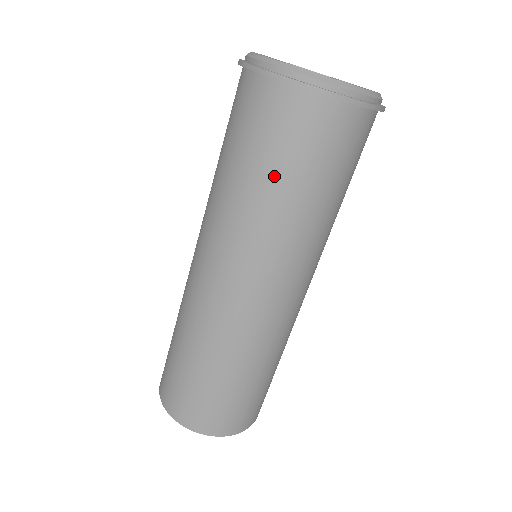
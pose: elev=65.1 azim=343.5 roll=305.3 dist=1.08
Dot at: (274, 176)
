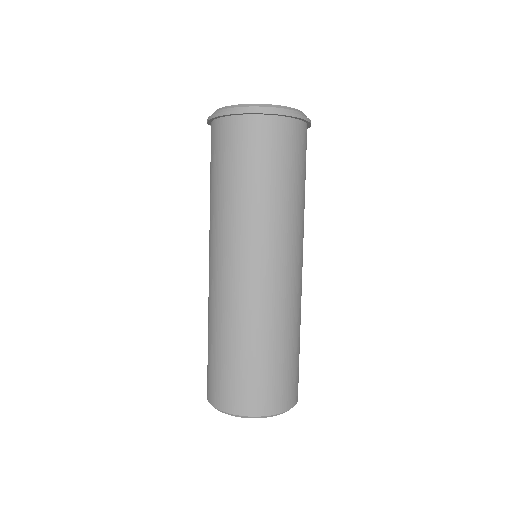
Dot at: (269, 176)
